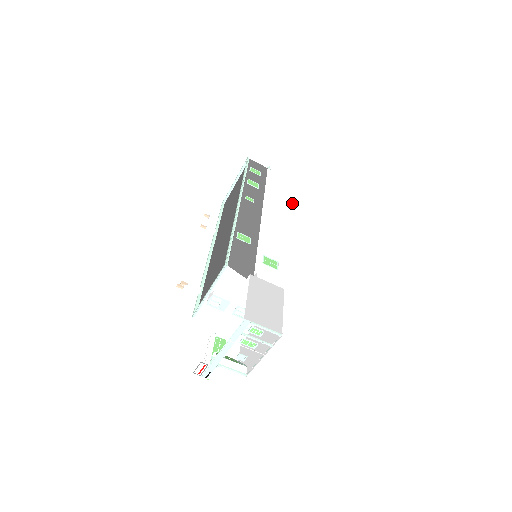
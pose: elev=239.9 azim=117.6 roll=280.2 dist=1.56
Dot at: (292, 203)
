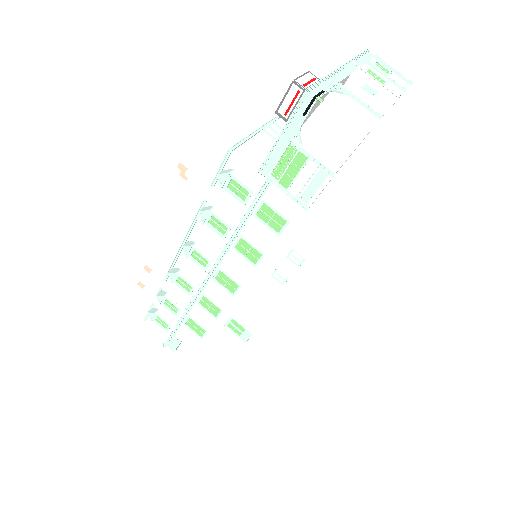
Dot at: occluded
